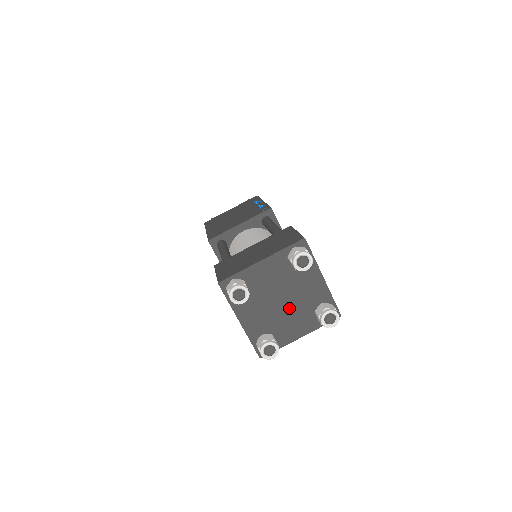
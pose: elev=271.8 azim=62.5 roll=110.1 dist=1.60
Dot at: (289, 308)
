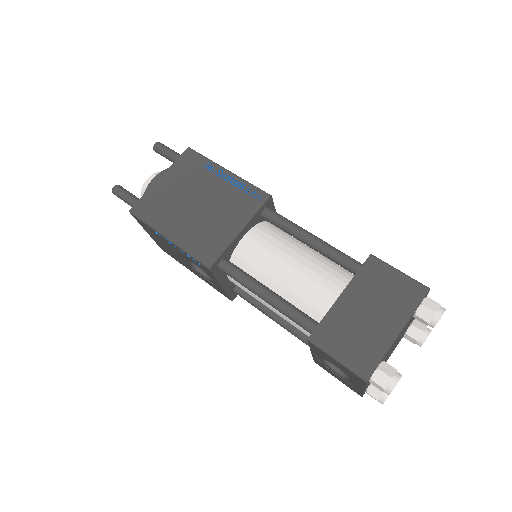
Dot at: (394, 347)
